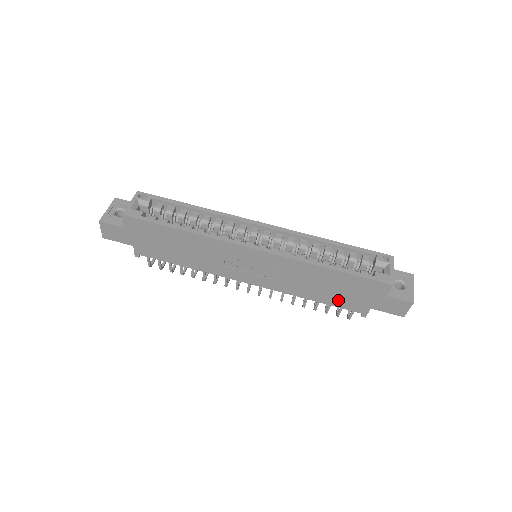
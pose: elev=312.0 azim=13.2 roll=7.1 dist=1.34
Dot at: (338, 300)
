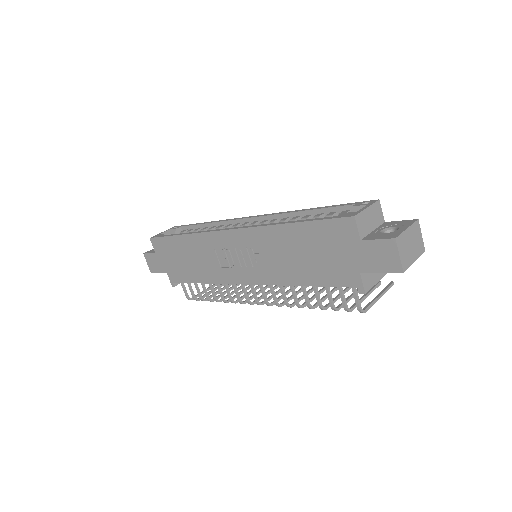
Dot at: (323, 273)
